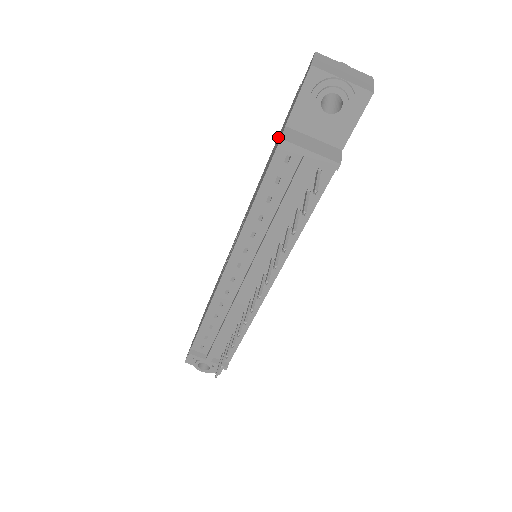
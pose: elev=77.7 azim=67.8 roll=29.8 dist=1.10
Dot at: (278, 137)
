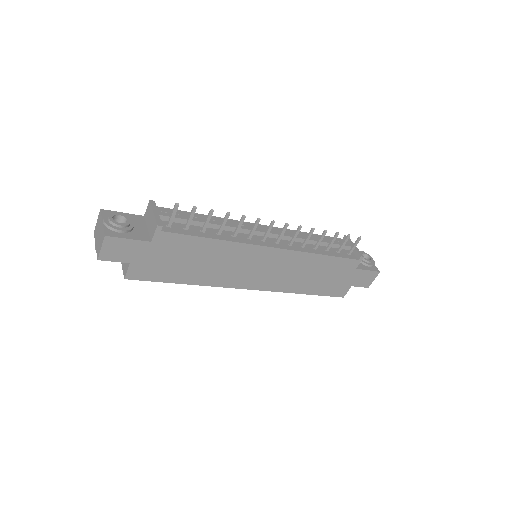
Dot at: occluded
